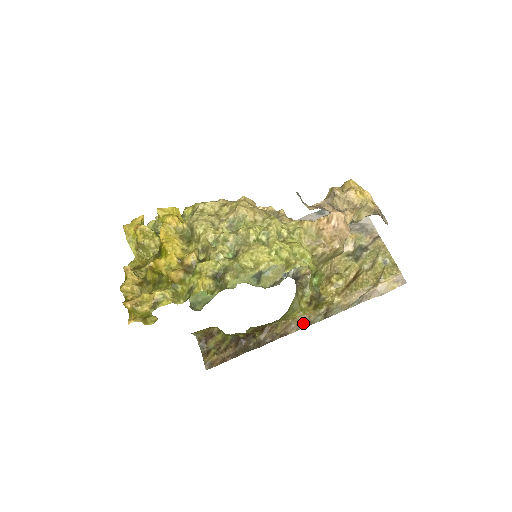
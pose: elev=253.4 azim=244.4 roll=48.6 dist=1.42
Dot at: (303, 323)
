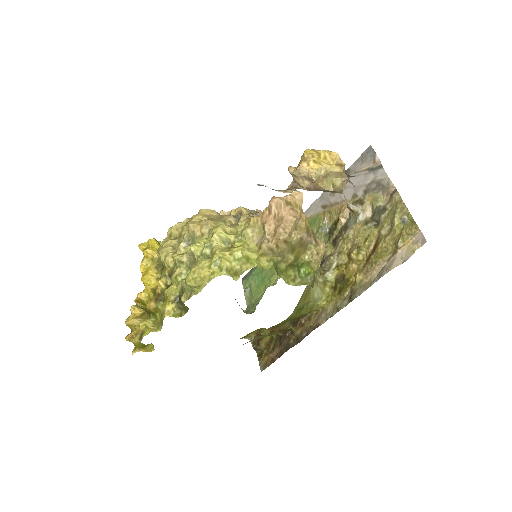
Dot at: (331, 311)
